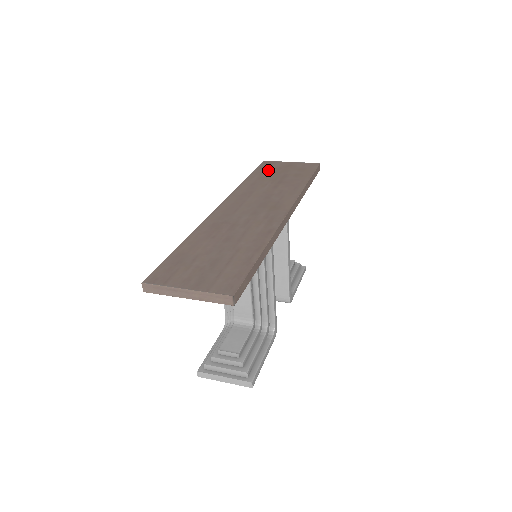
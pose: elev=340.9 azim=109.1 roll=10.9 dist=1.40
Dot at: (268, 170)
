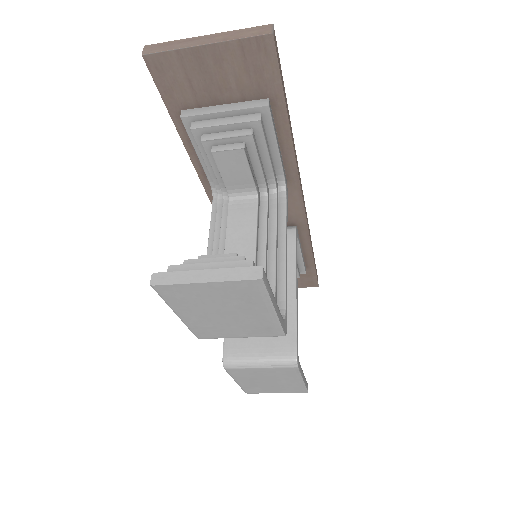
Dot at: occluded
